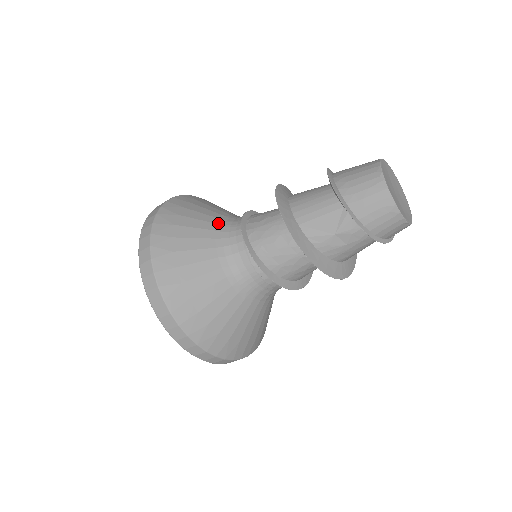
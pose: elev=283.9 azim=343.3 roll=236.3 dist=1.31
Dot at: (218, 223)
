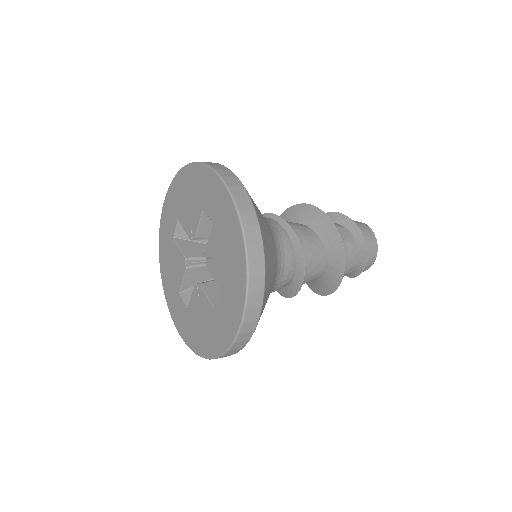
Dot at: occluded
